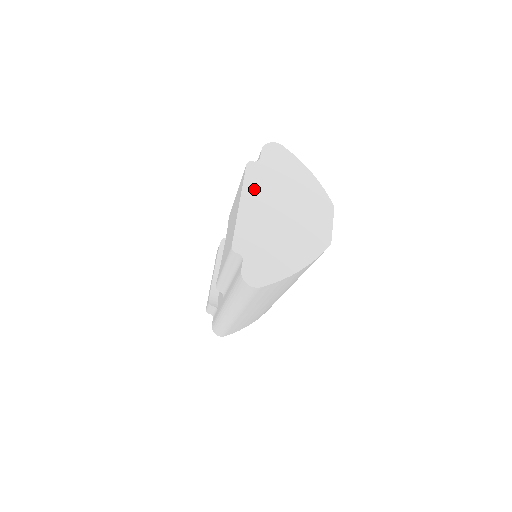
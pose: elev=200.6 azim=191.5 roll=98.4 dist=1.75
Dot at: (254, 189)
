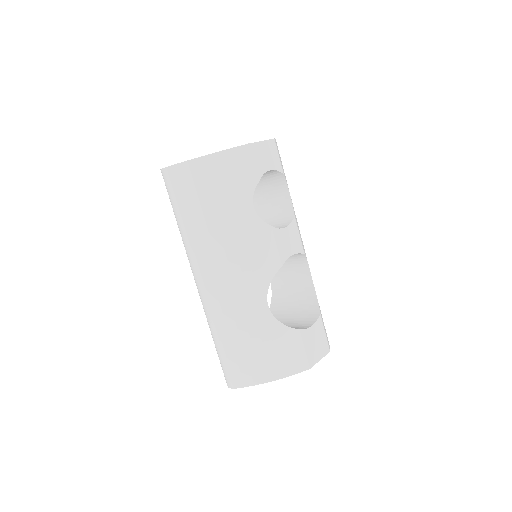
Dot at: occluded
